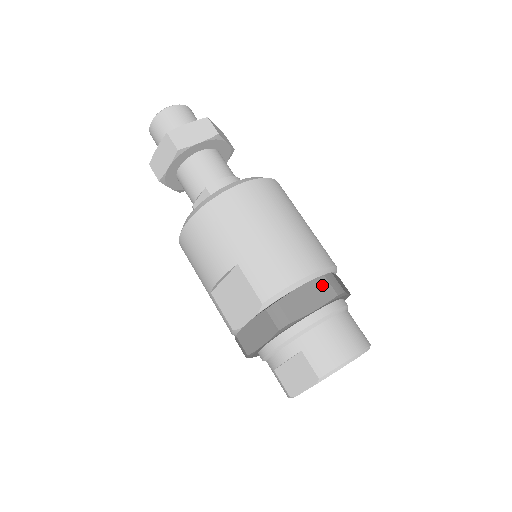
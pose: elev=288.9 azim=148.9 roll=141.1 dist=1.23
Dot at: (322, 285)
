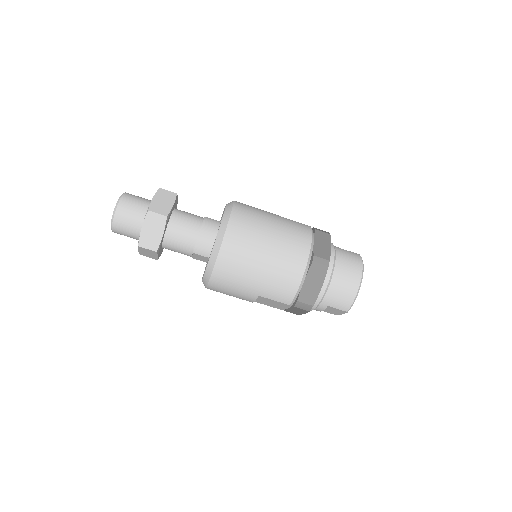
Dot at: (315, 272)
